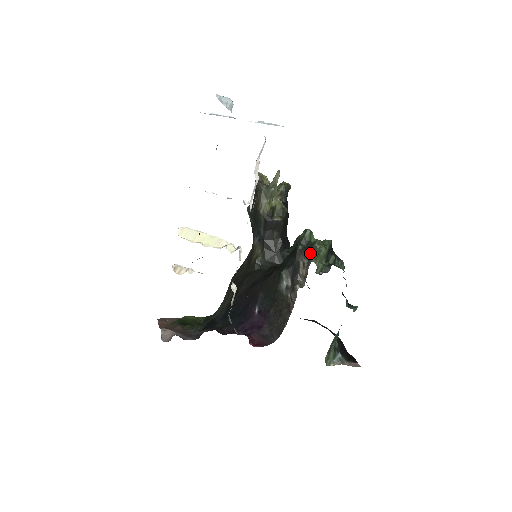
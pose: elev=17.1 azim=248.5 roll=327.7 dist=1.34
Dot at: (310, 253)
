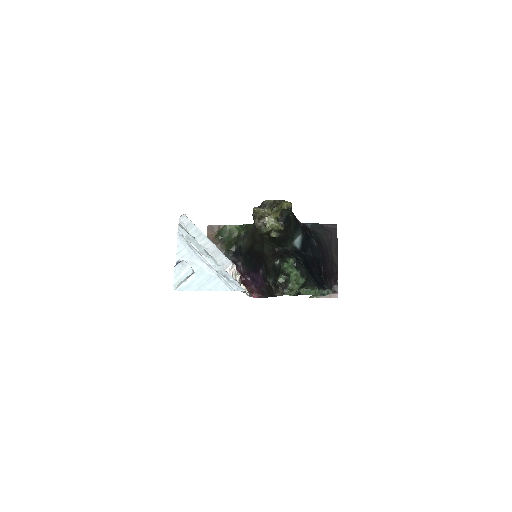
Dot at: (283, 292)
